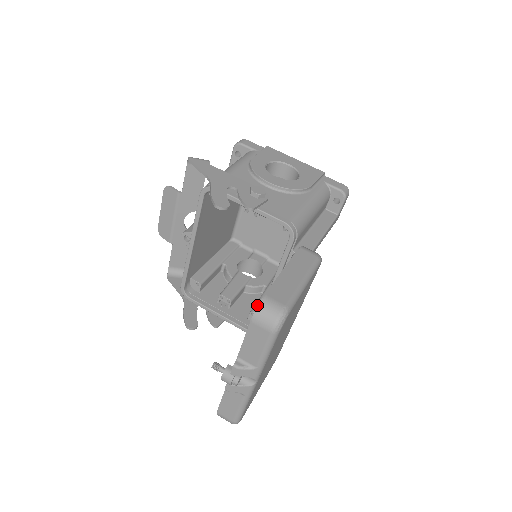
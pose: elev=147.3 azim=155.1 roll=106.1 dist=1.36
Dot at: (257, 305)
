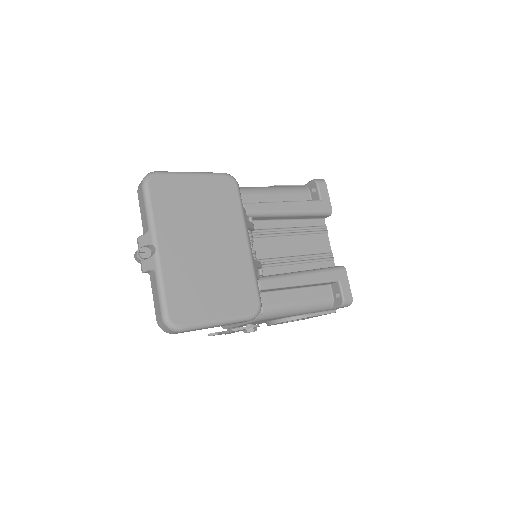
Dot at: occluded
